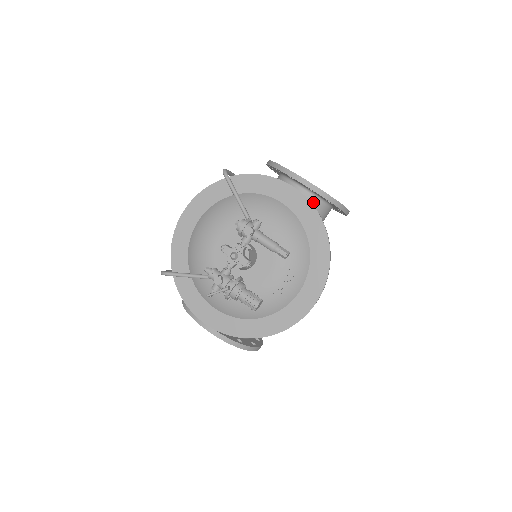
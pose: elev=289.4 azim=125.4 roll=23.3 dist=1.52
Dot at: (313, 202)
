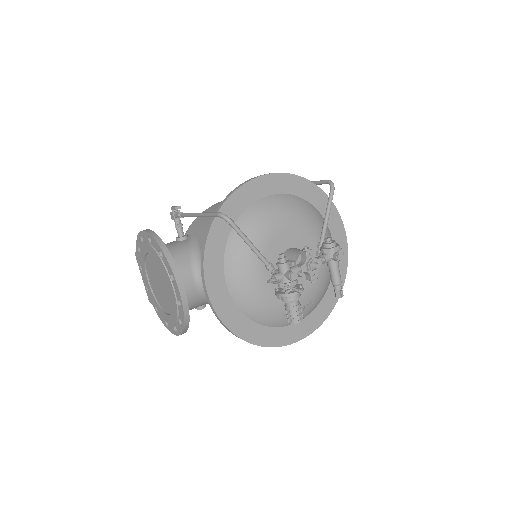
Dot at: occluded
